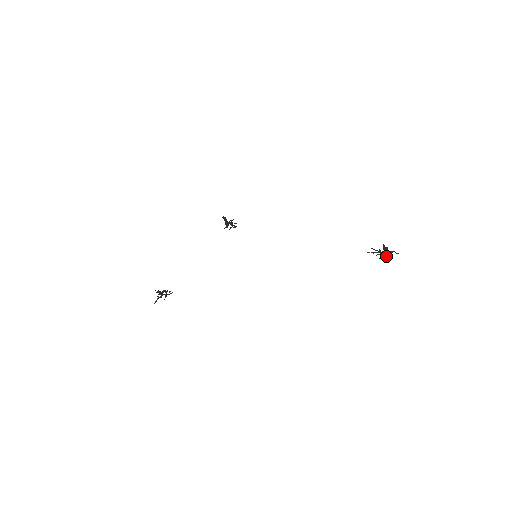
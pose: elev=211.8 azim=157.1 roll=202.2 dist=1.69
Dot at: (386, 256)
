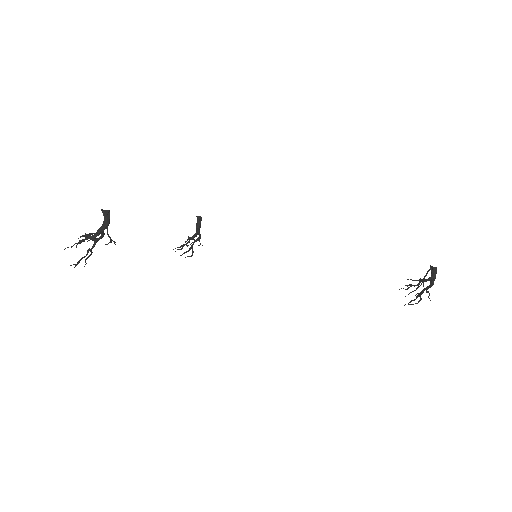
Dot at: (413, 304)
